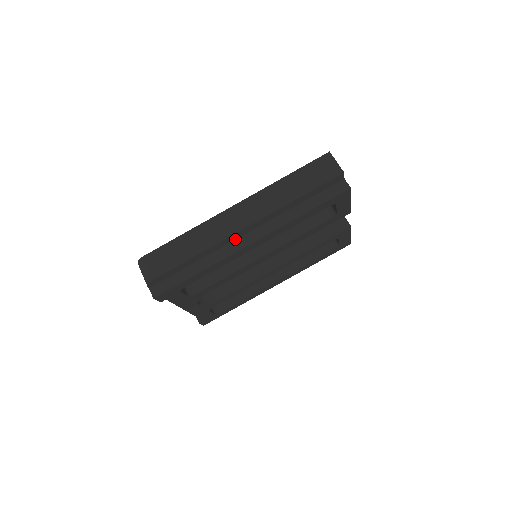
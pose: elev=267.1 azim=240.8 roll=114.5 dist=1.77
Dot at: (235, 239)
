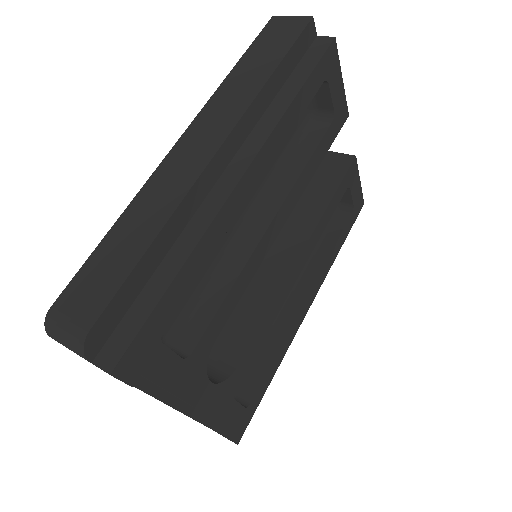
Dot at: (209, 189)
